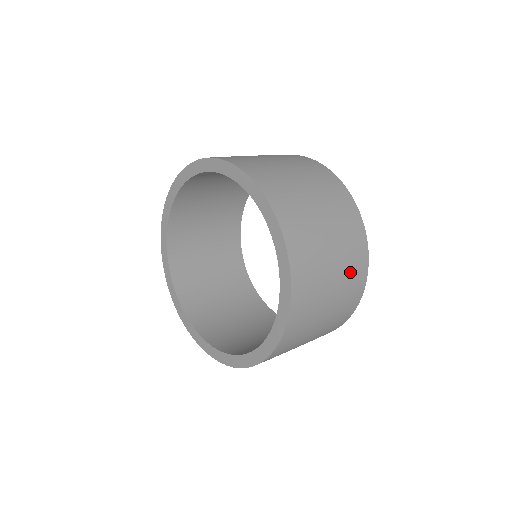
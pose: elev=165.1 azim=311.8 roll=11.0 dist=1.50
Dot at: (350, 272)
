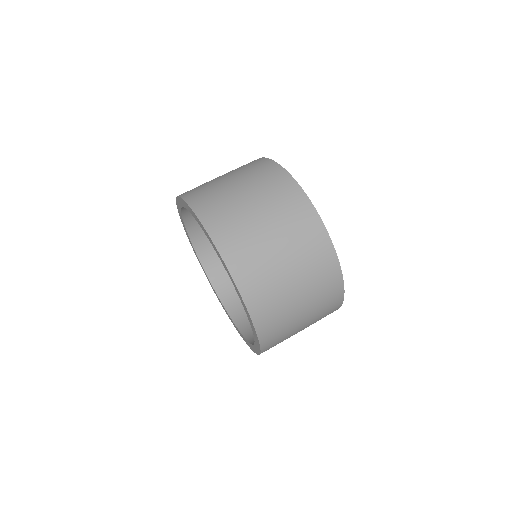
Dot at: (312, 265)
